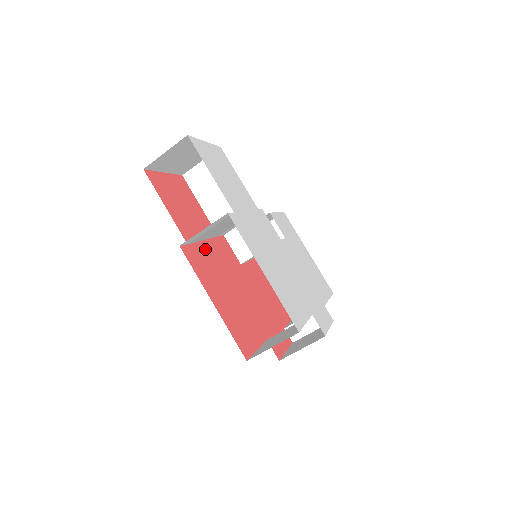
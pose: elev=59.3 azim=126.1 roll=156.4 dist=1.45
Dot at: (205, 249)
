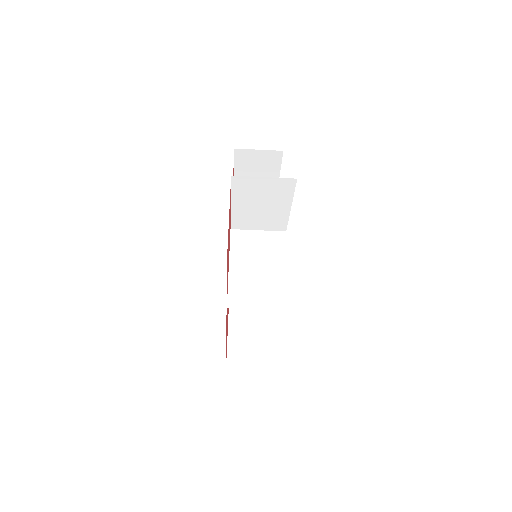
Dot at: occluded
